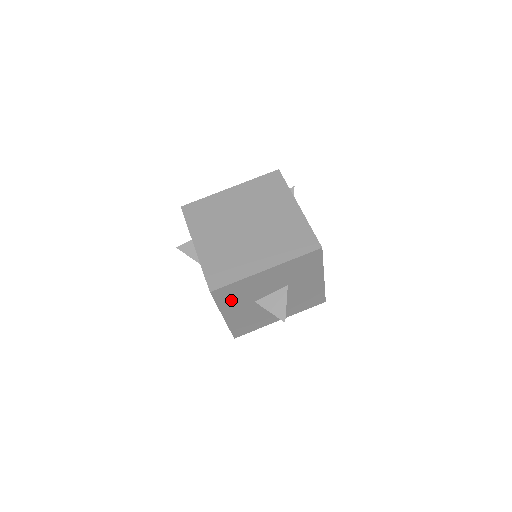
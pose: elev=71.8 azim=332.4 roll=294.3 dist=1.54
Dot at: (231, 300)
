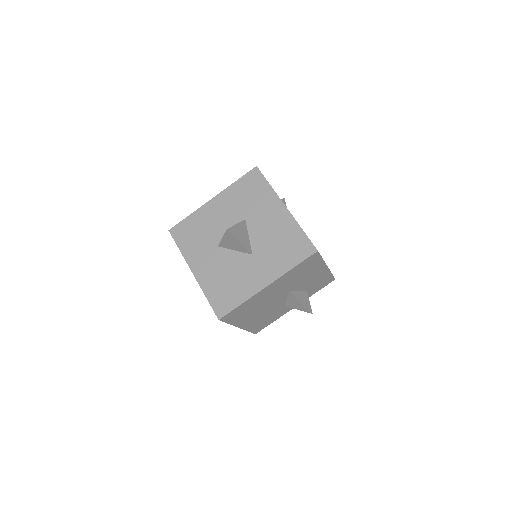
Dot at: (192, 243)
